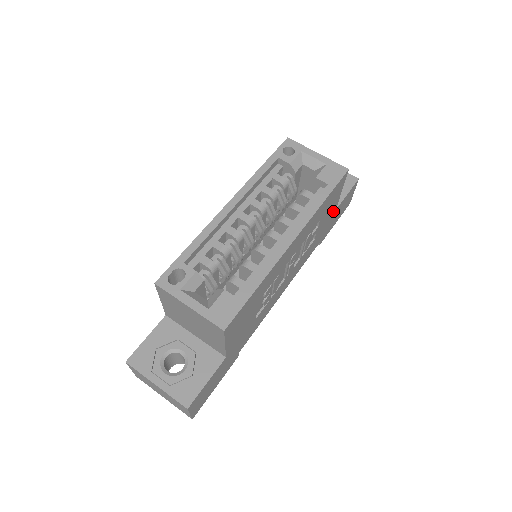
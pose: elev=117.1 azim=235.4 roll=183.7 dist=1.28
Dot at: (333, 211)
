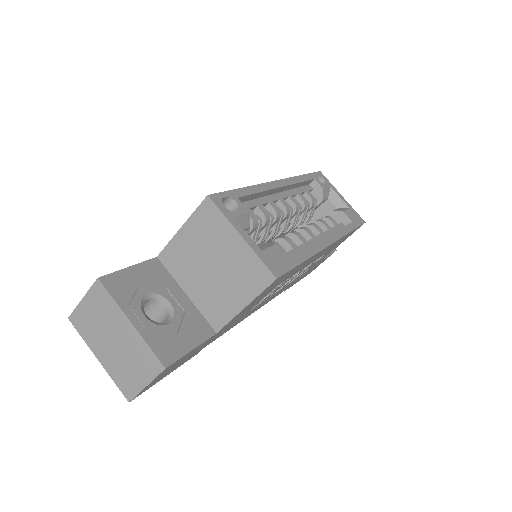
Dot at: (321, 260)
